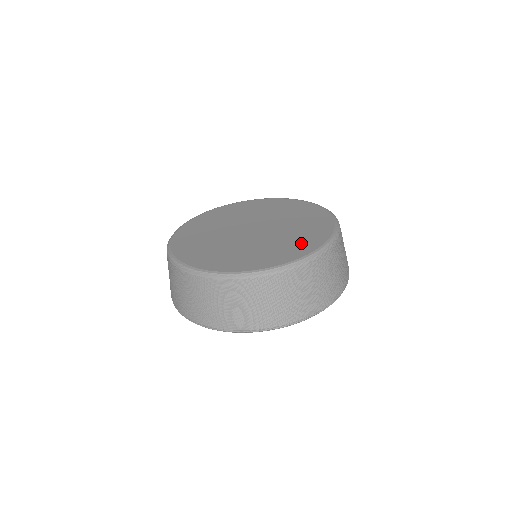
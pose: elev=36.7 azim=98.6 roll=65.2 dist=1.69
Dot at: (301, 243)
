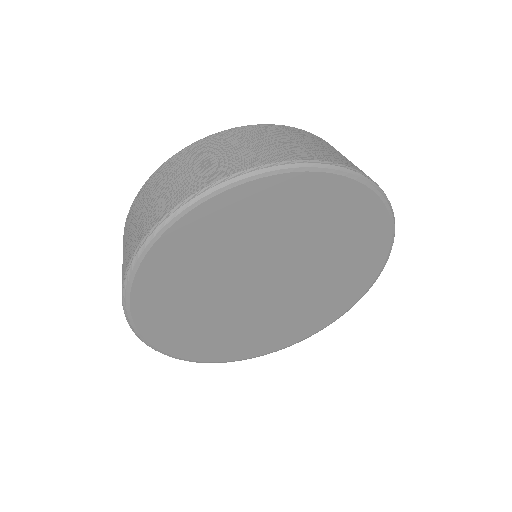
Dot at: occluded
